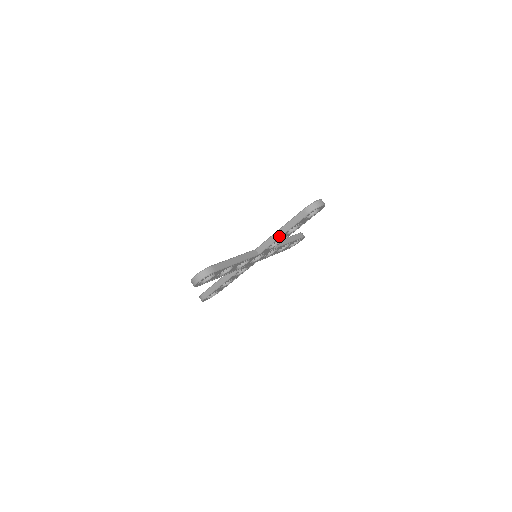
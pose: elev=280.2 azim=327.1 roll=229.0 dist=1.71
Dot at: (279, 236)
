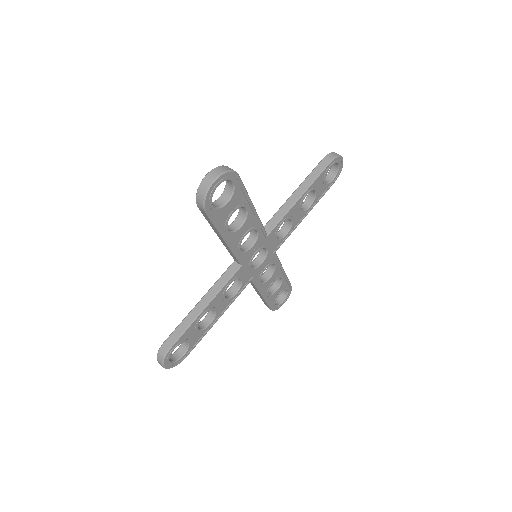
Dot at: (296, 199)
